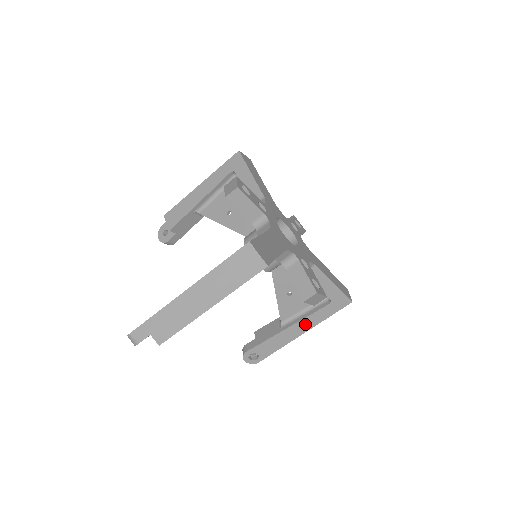
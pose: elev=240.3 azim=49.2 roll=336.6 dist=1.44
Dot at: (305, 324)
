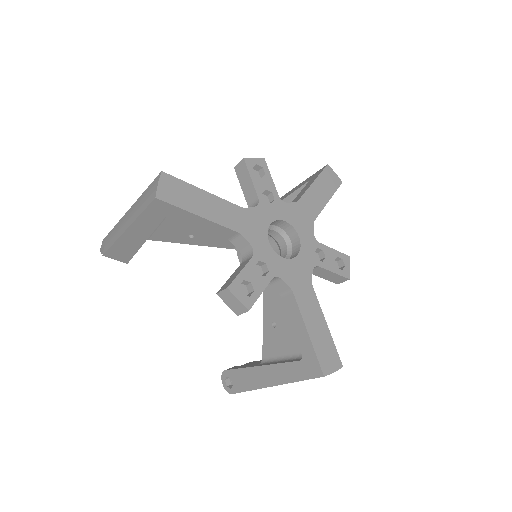
Dot at: occluded
